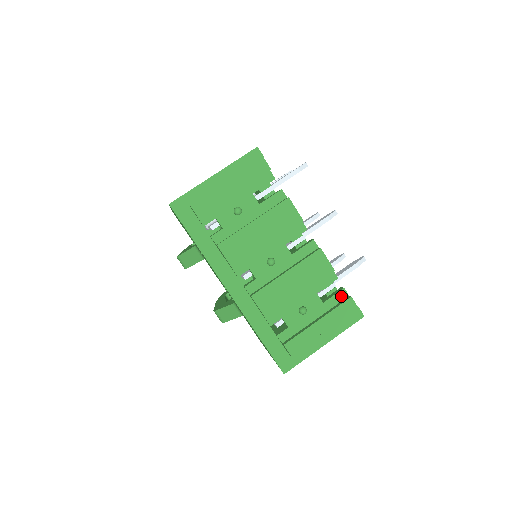
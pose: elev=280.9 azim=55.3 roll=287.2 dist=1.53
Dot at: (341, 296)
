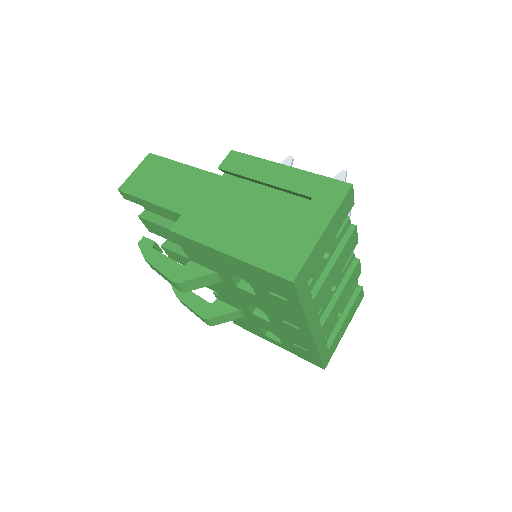
Dot at: (355, 288)
